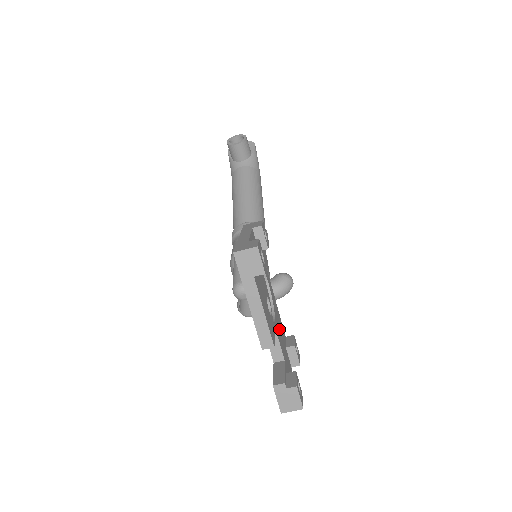
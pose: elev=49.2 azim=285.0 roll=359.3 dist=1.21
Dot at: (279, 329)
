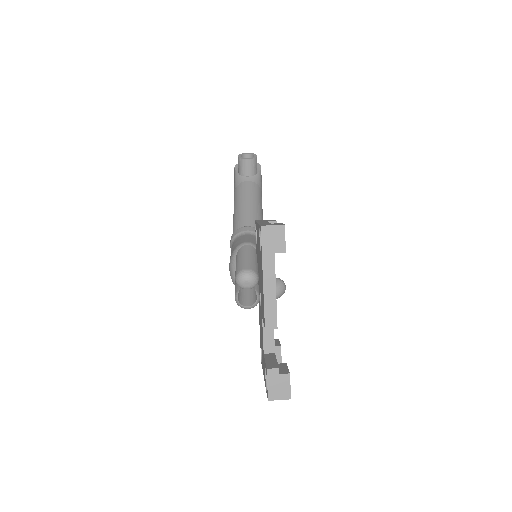
Dot at: occluded
